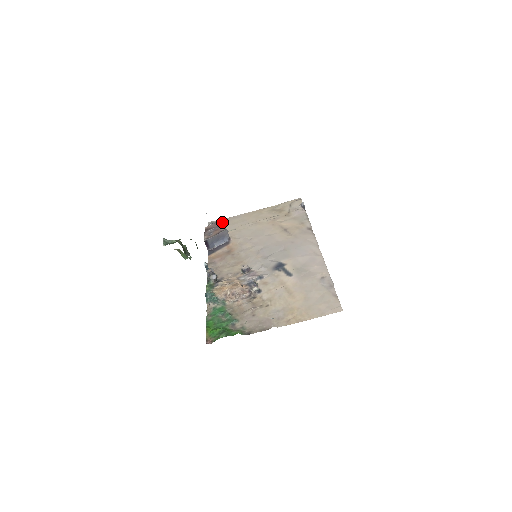
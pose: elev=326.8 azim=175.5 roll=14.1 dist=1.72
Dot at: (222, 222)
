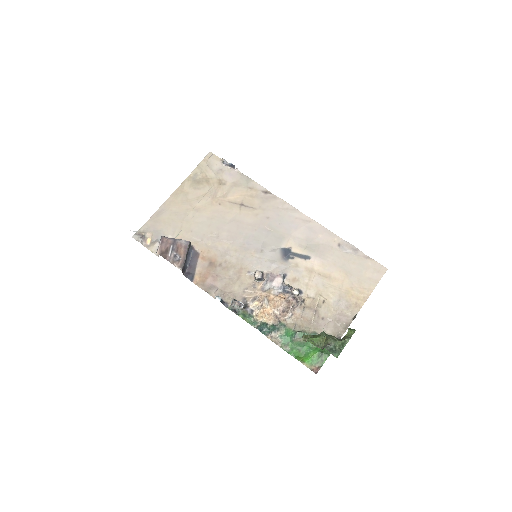
Dot at: (150, 228)
